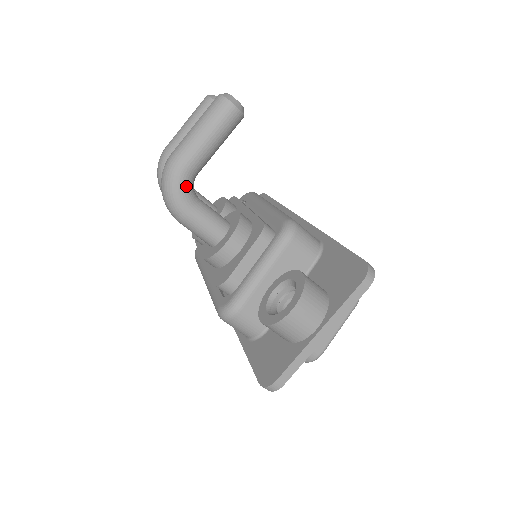
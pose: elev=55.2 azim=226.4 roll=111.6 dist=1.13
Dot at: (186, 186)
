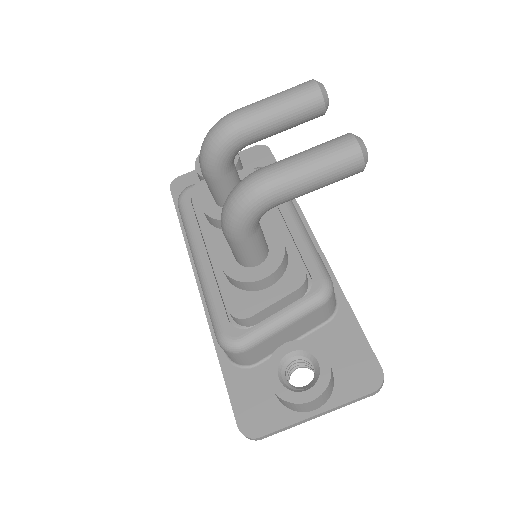
Dot at: (261, 216)
